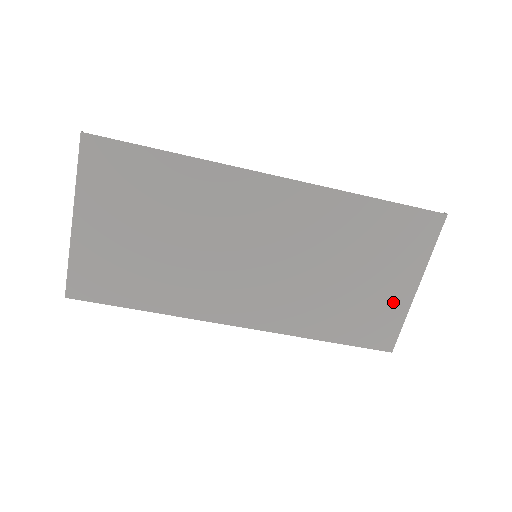
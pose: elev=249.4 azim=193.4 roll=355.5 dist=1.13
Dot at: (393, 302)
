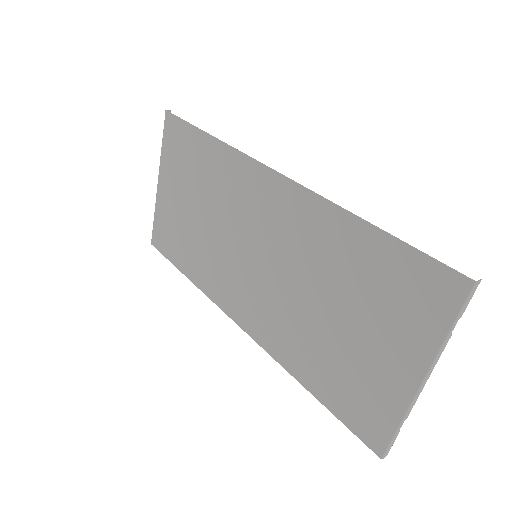
Dot at: (386, 385)
